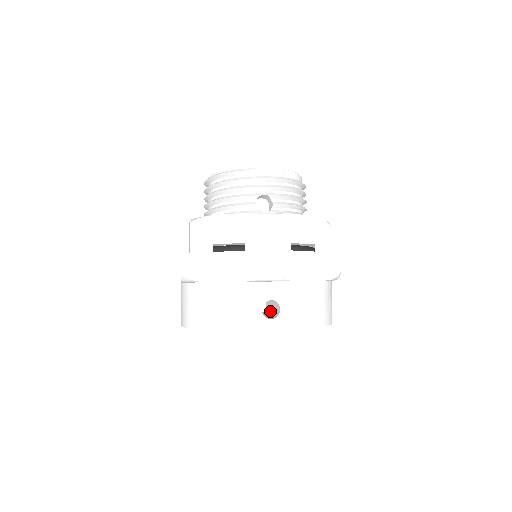
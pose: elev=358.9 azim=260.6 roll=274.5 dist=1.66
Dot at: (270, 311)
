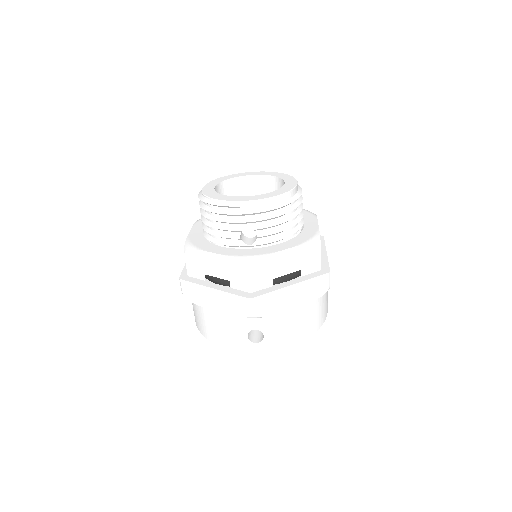
Dot at: occluded
